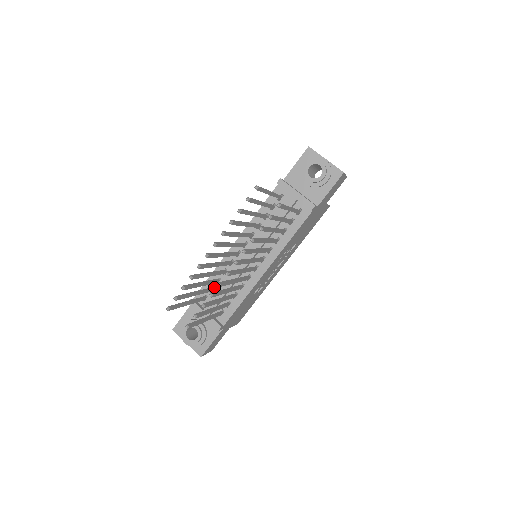
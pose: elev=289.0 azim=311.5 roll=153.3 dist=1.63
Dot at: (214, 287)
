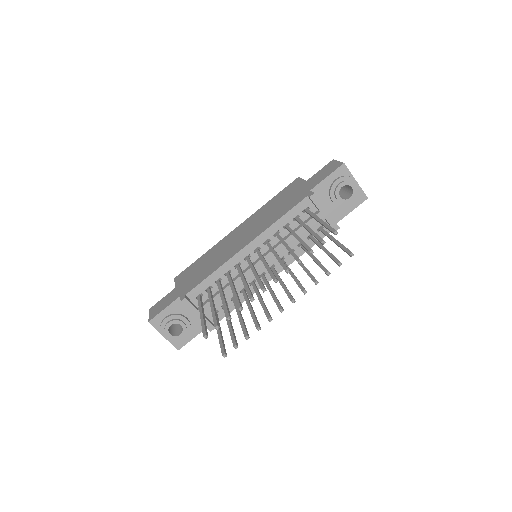
Dot at: (212, 287)
